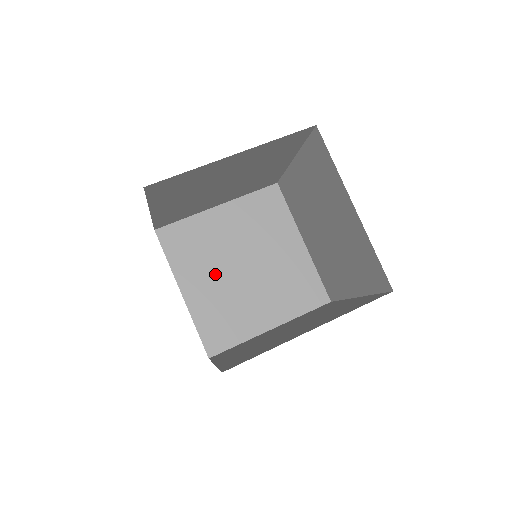
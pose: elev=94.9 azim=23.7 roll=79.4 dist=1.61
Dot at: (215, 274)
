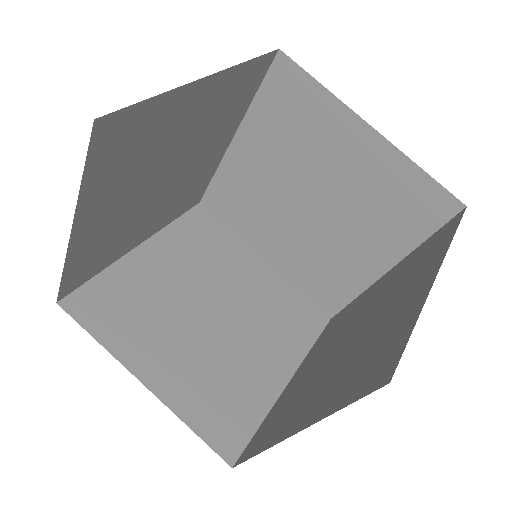
Dot at: (179, 336)
